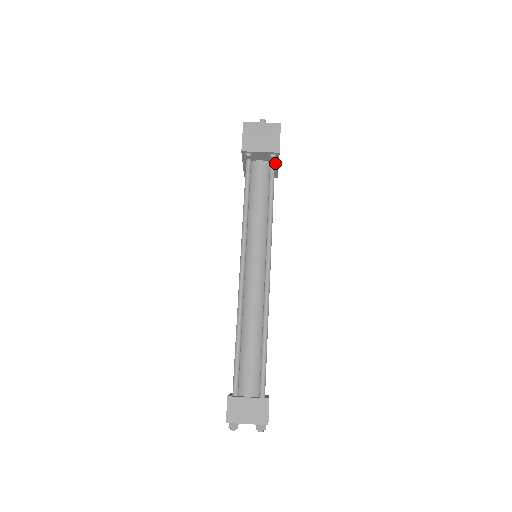
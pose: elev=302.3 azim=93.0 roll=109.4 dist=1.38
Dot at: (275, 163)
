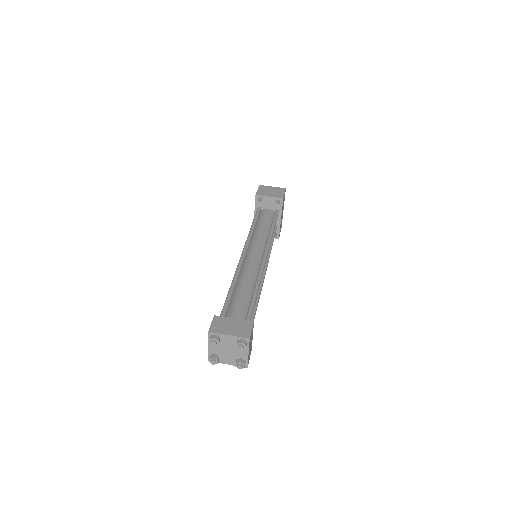
Dot at: (279, 214)
